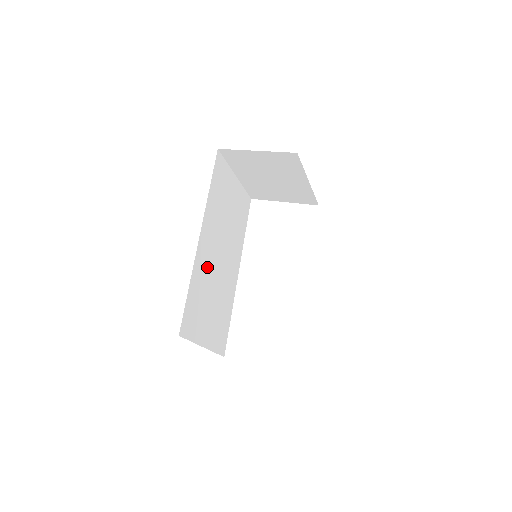
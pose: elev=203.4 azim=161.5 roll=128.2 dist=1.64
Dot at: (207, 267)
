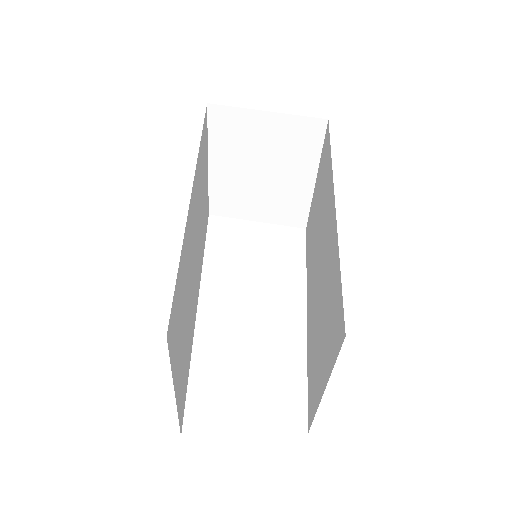
Dot at: (189, 251)
